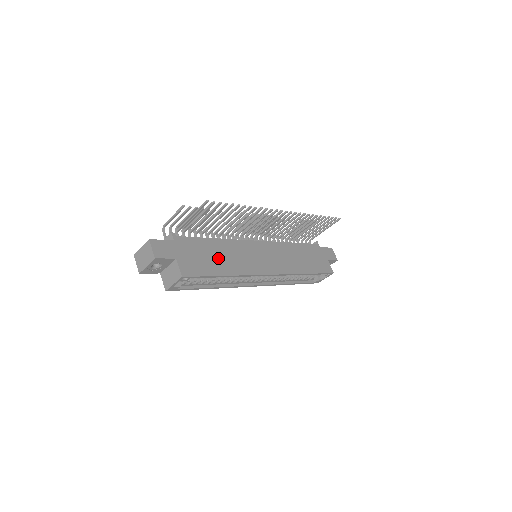
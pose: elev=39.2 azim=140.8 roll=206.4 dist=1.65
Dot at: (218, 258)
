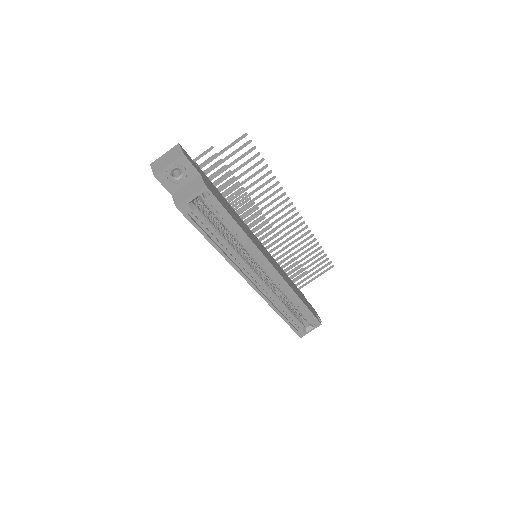
Dot at: (232, 213)
